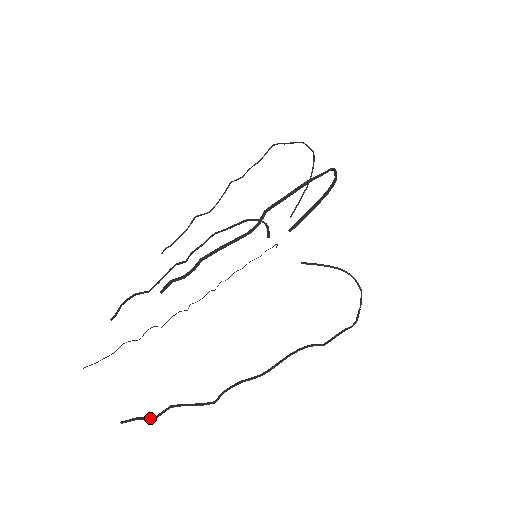
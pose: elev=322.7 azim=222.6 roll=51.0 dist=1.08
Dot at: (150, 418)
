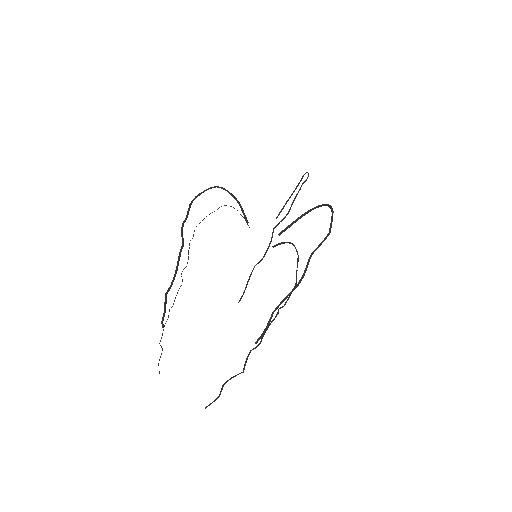
Dot at: (217, 398)
